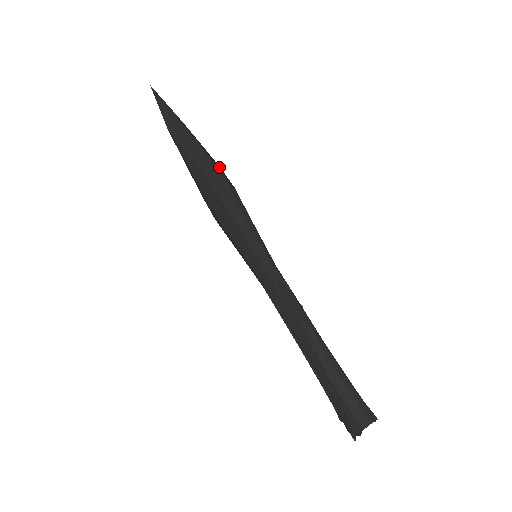
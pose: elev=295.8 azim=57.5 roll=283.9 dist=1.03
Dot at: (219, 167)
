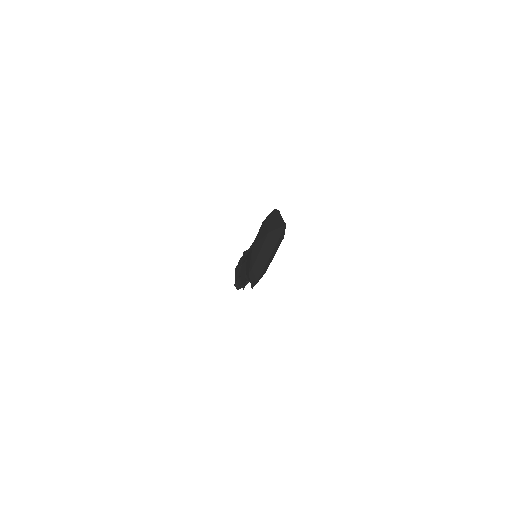
Dot at: occluded
